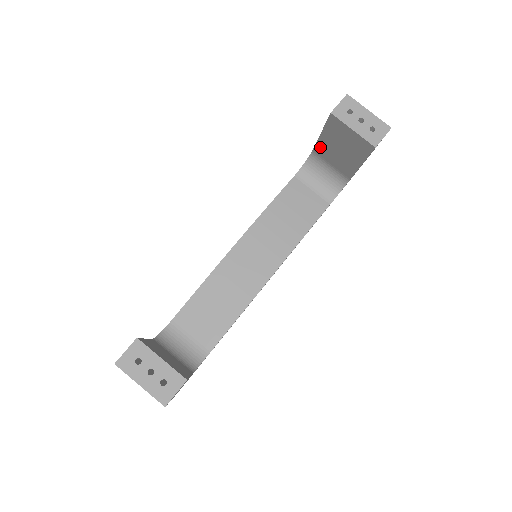
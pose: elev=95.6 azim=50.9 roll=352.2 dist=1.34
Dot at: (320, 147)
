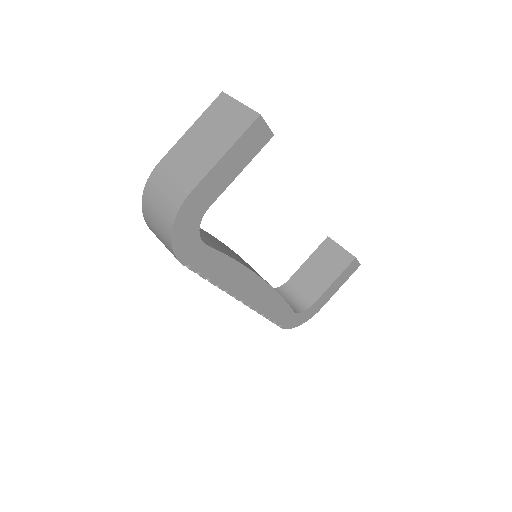
Dot at: (299, 273)
